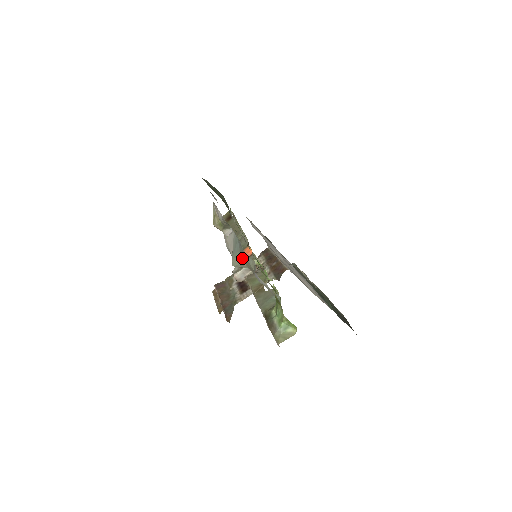
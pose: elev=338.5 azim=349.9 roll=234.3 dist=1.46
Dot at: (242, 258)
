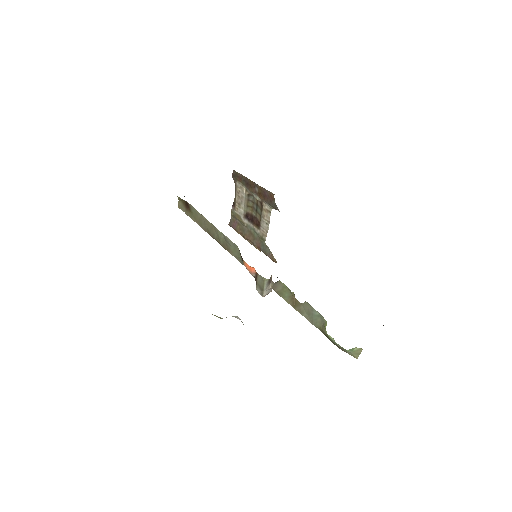
Dot at: occluded
